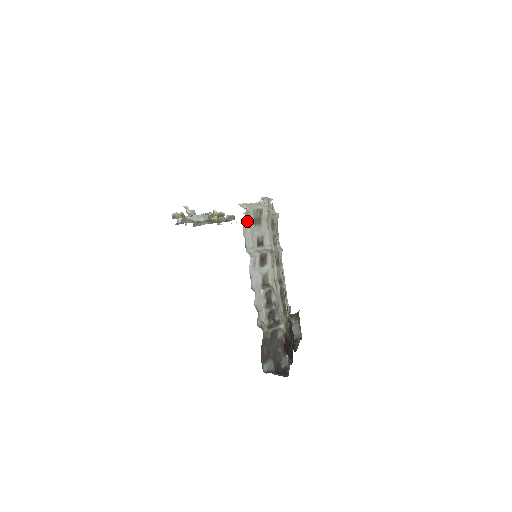
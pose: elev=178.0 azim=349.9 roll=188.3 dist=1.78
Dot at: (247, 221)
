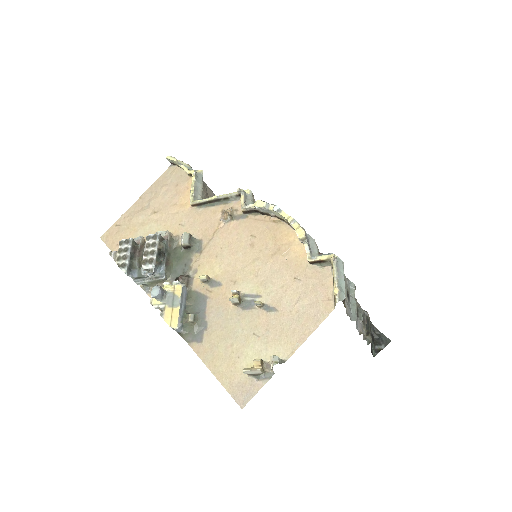
Dot at: occluded
